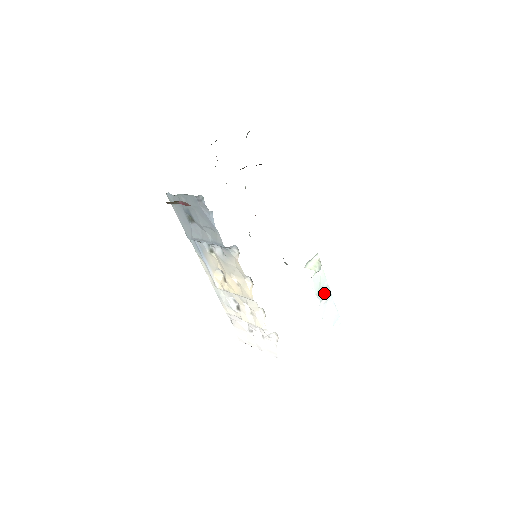
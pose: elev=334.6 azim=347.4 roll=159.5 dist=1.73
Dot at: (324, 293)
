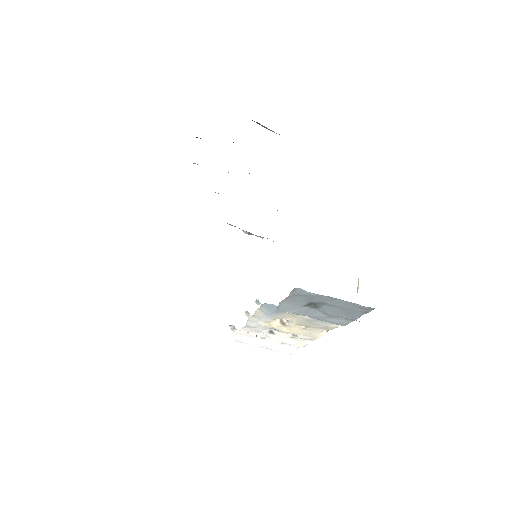
Dot at: occluded
